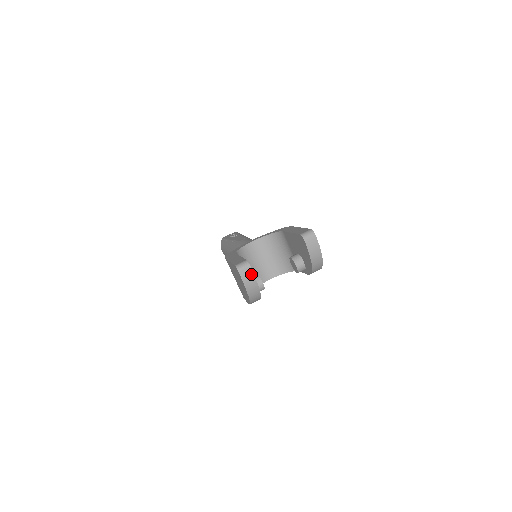
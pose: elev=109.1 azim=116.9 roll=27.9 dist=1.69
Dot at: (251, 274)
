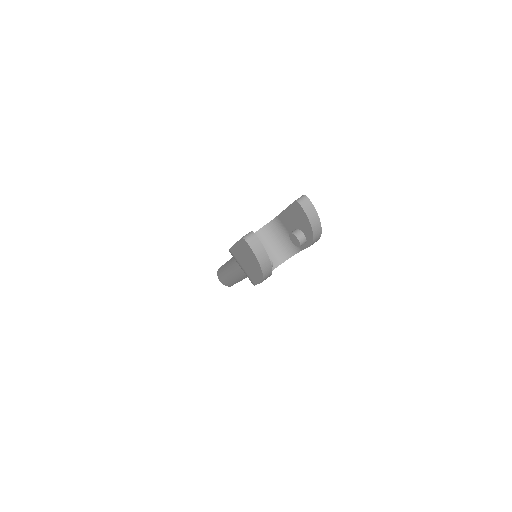
Dot at: (258, 242)
